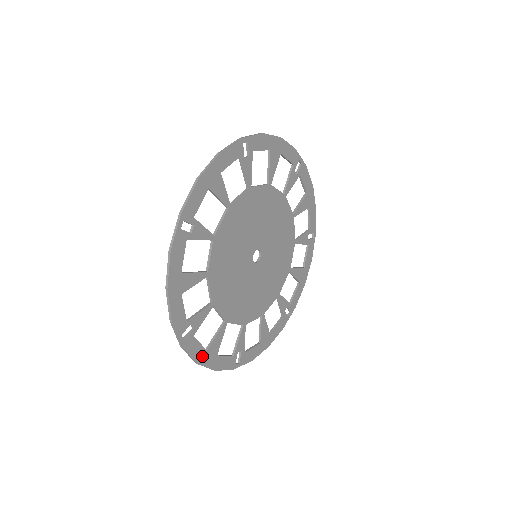
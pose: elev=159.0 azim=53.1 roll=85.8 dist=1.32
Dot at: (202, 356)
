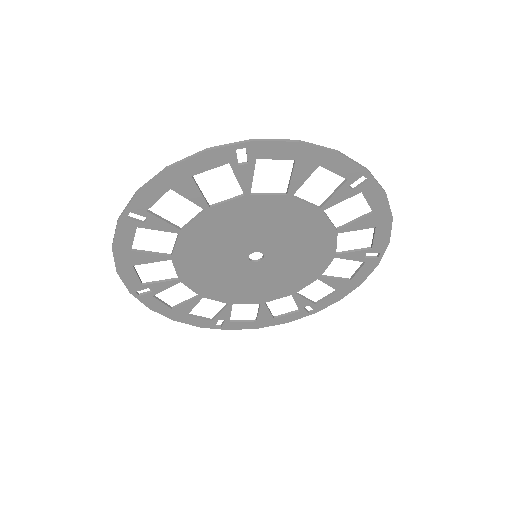
Dot at: (123, 248)
